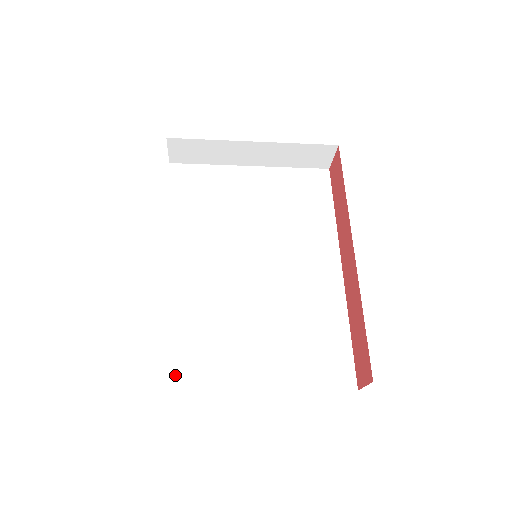
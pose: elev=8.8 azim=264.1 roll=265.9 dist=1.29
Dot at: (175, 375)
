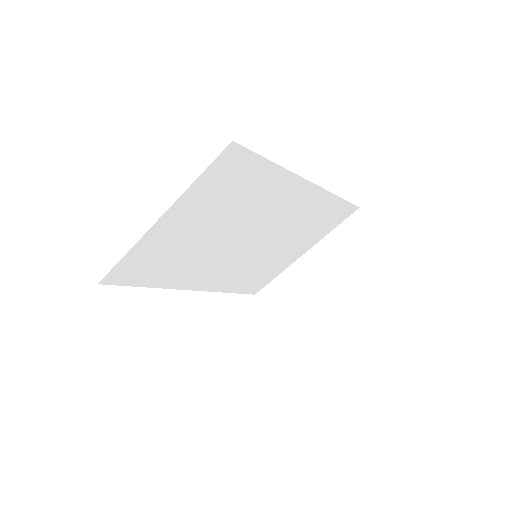
Dot at: occluded
